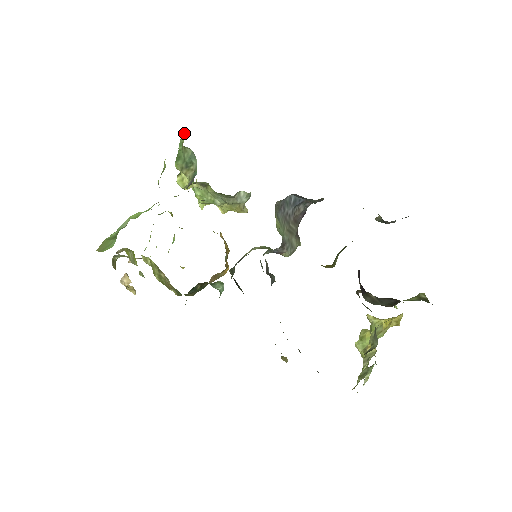
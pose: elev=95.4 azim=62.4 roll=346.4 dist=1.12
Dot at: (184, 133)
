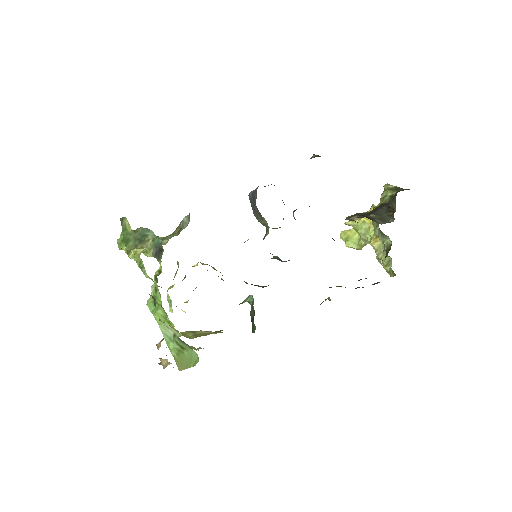
Dot at: (123, 220)
